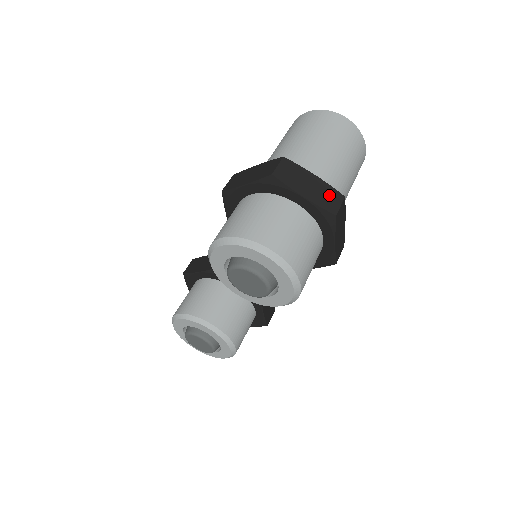
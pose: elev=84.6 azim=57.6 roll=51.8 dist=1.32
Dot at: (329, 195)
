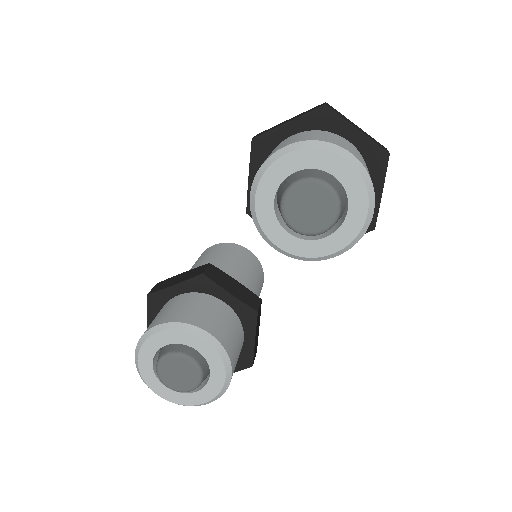
Dot at: (375, 140)
